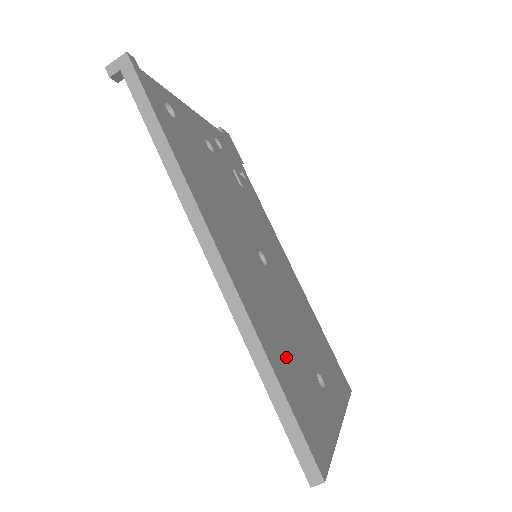
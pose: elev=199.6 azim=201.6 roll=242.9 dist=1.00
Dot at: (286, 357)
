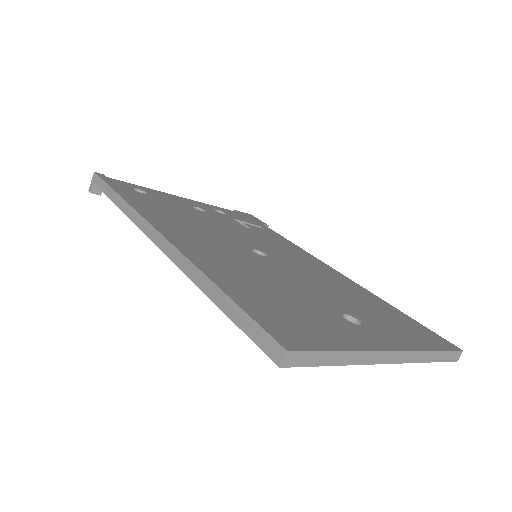
Dot at: (258, 288)
